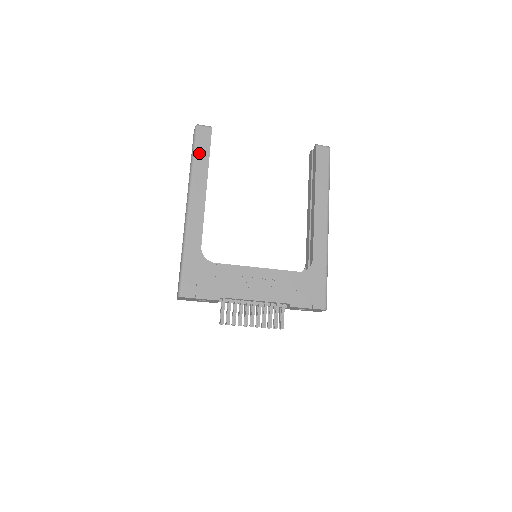
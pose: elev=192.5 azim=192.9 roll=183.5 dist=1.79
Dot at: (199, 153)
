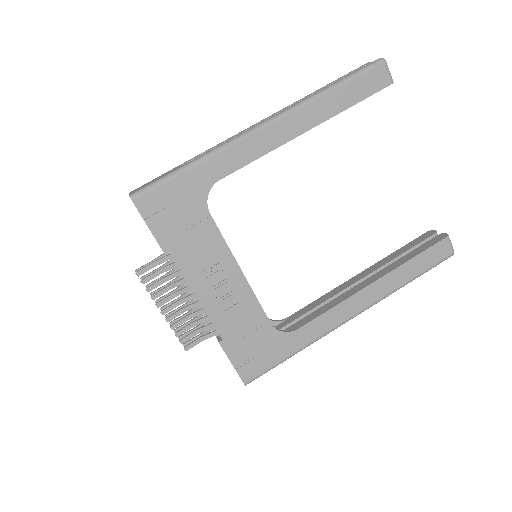
Dot at: (347, 89)
